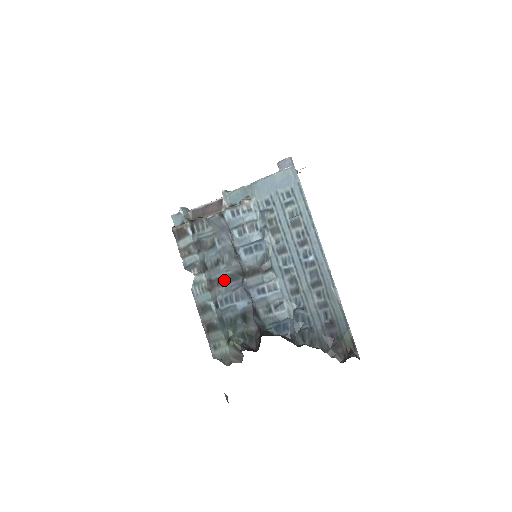
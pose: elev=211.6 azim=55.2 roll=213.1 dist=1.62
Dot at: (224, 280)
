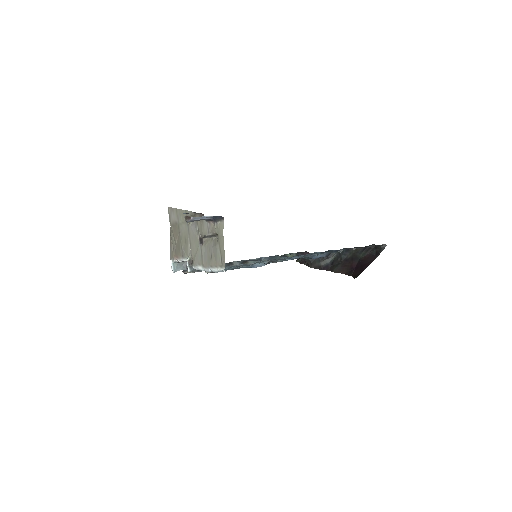
Dot at: occluded
